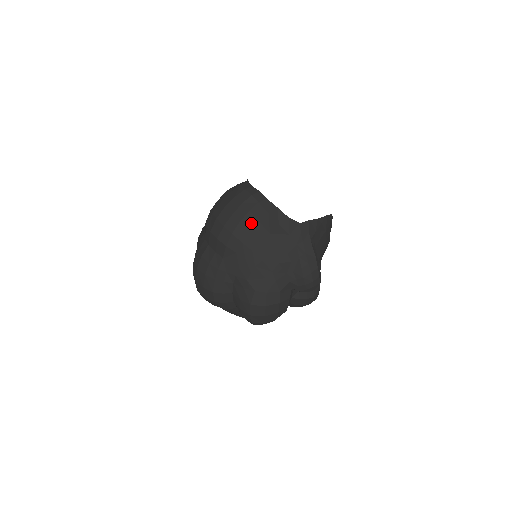
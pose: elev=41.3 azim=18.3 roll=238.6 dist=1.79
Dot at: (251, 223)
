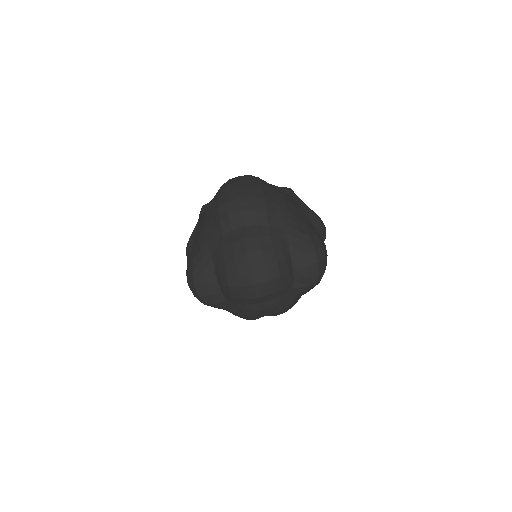
Dot at: (269, 189)
